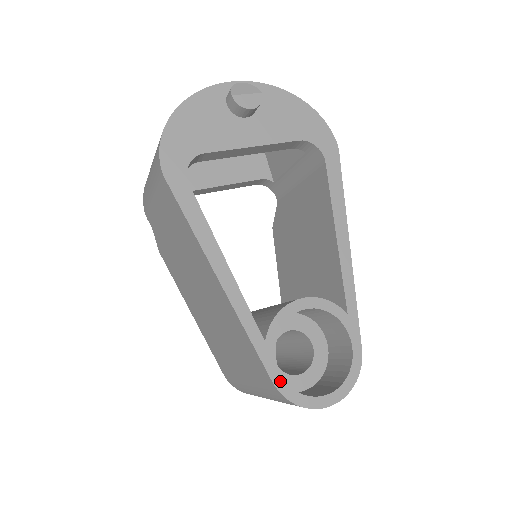
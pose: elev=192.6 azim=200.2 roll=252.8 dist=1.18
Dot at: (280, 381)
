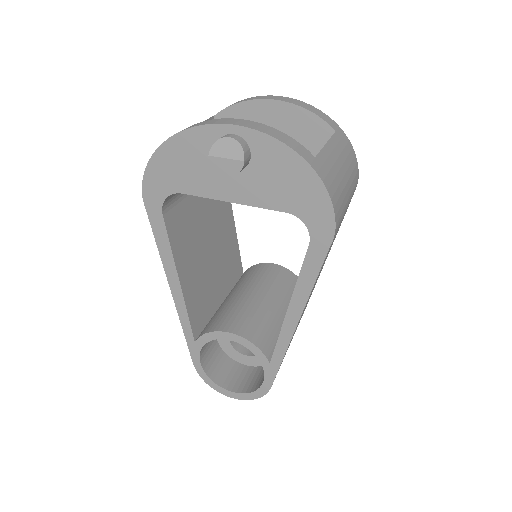
Dot at: (199, 366)
